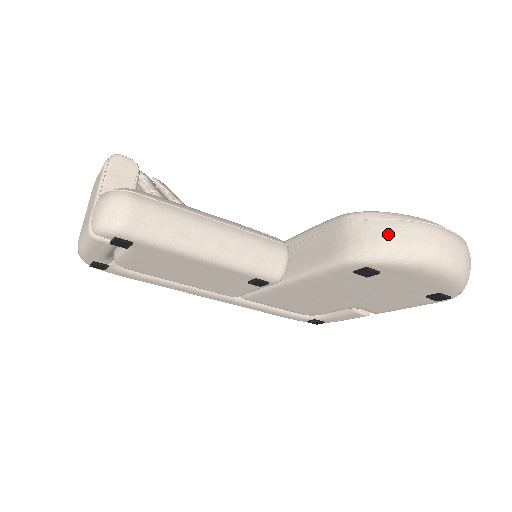
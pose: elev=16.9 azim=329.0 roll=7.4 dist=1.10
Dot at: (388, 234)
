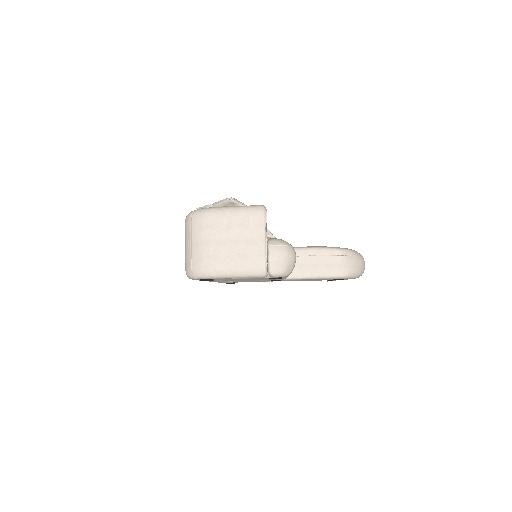
Dot at: (357, 264)
